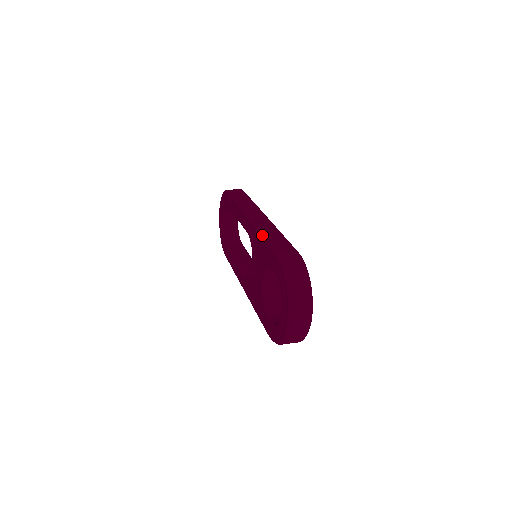
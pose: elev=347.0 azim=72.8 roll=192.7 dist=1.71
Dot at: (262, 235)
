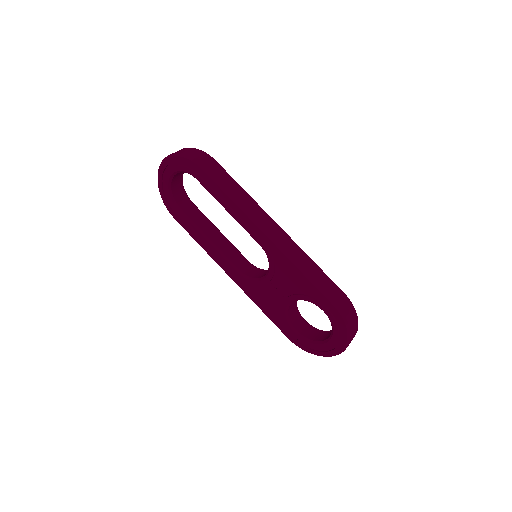
Dot at: (303, 272)
